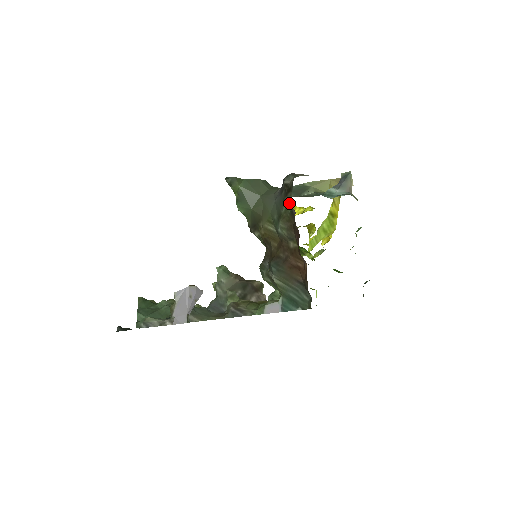
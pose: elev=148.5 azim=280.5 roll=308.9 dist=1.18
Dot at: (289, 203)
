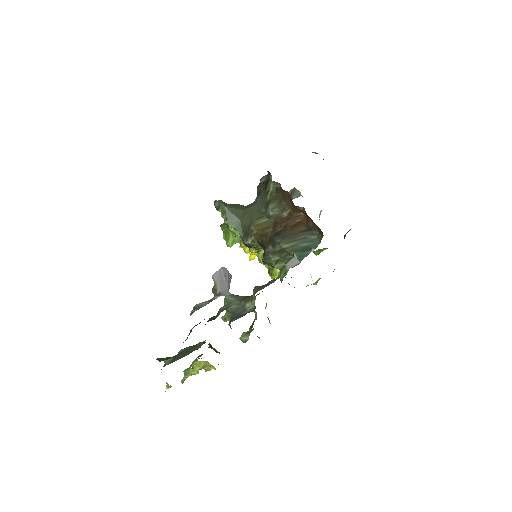
Dot at: (272, 187)
